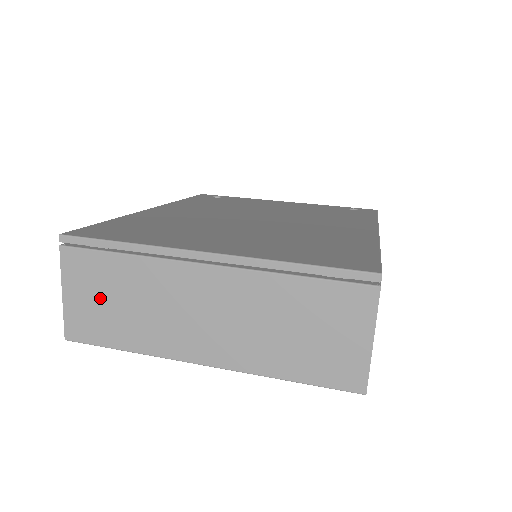
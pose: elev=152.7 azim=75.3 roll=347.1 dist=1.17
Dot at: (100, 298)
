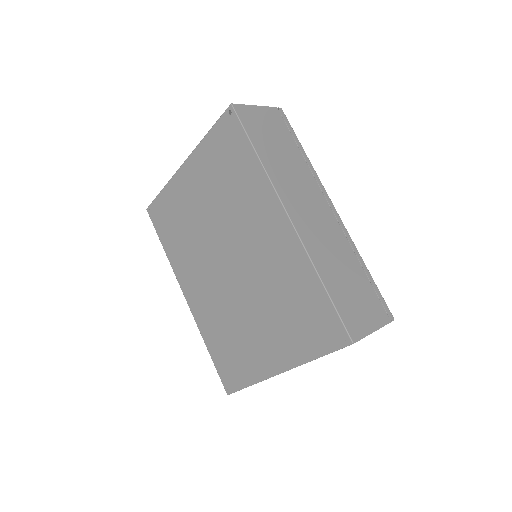
Dot at: occluded
